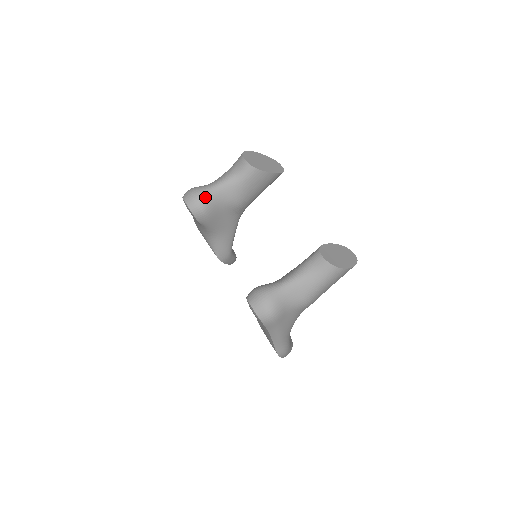
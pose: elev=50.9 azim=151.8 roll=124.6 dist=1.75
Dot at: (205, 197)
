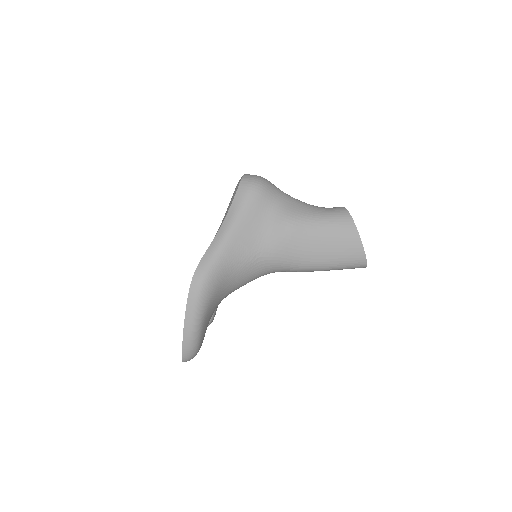
Dot at: occluded
